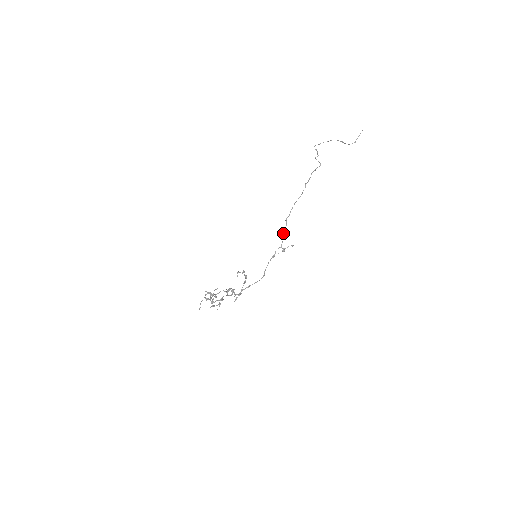
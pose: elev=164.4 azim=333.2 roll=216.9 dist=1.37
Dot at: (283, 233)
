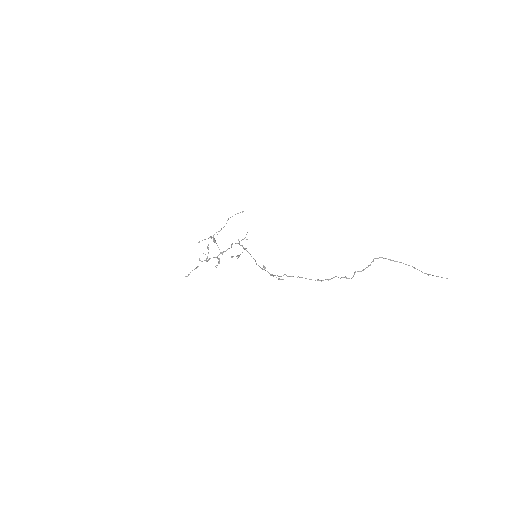
Dot at: occluded
